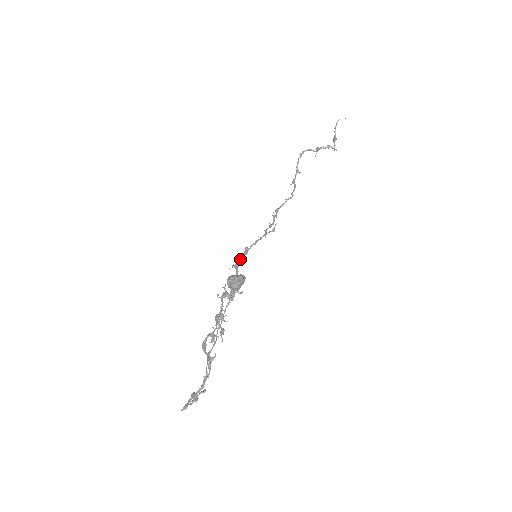
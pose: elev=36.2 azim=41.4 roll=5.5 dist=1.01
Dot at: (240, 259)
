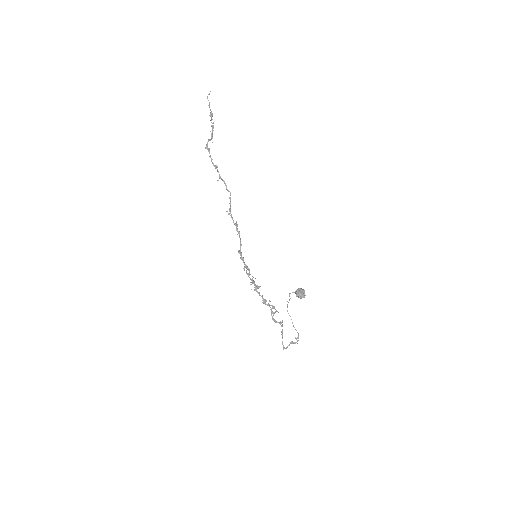
Dot at: (243, 261)
